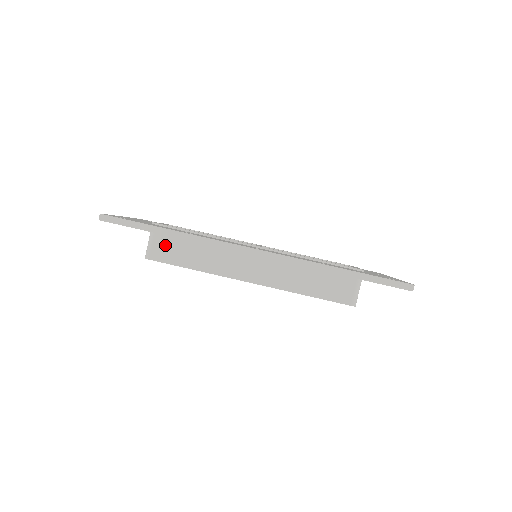
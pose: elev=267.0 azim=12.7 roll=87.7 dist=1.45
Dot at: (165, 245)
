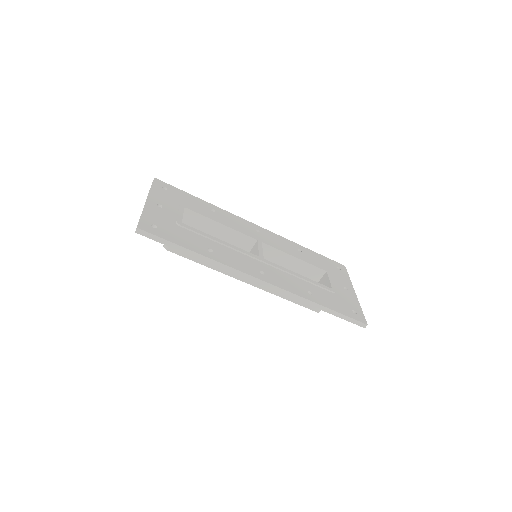
Dot at: occluded
